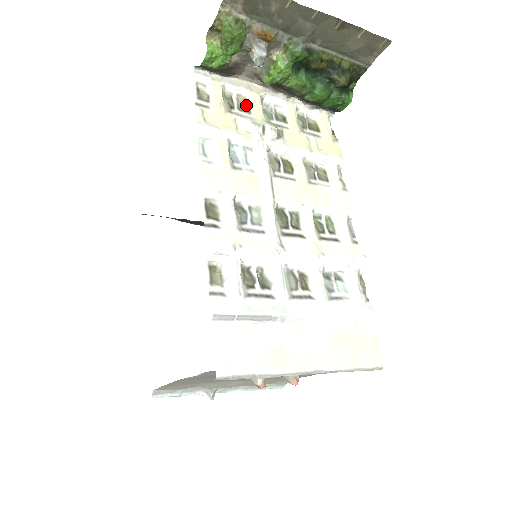
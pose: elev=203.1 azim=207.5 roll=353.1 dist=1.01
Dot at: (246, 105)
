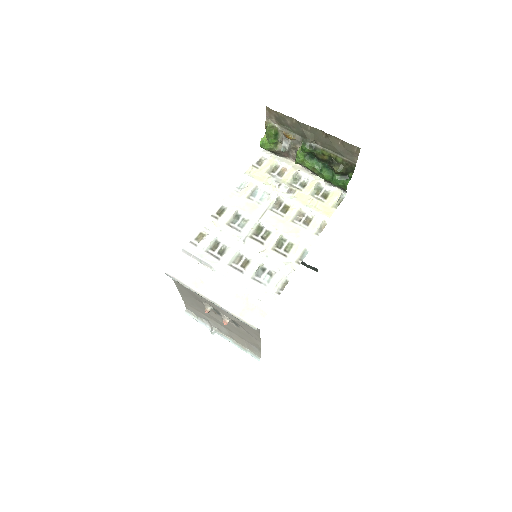
Dot at: (283, 173)
